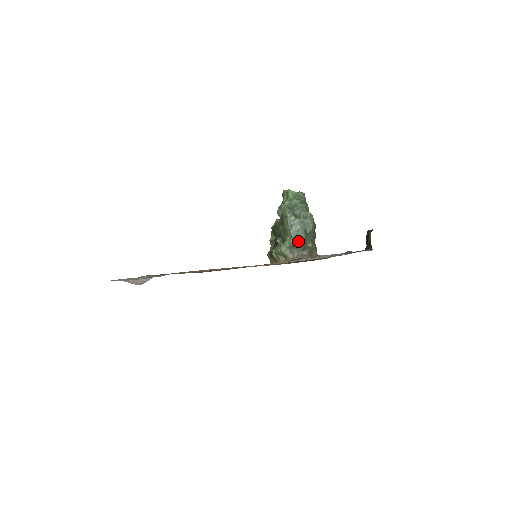
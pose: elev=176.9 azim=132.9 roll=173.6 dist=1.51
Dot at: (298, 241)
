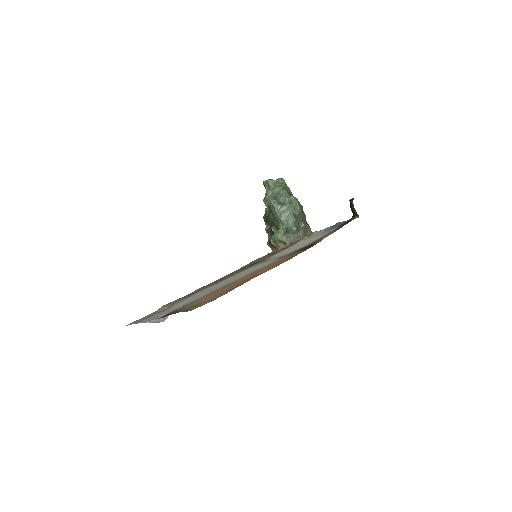
Dot at: (290, 226)
